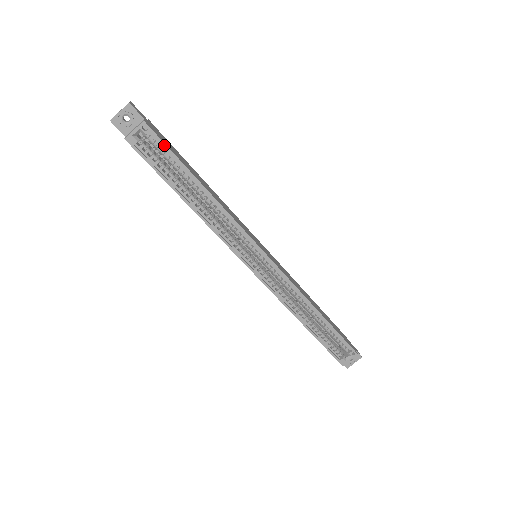
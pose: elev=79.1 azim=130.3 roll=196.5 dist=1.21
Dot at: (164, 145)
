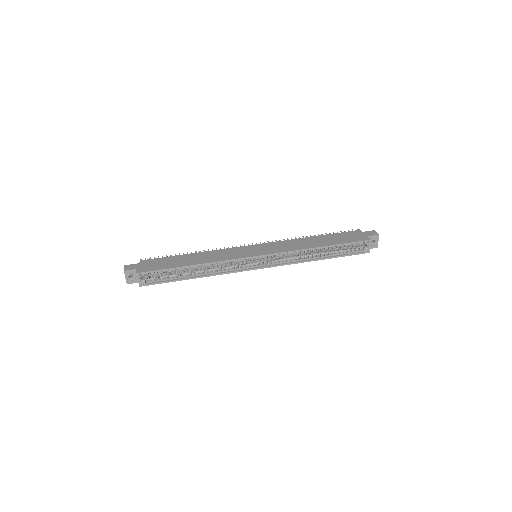
Dot at: (155, 271)
